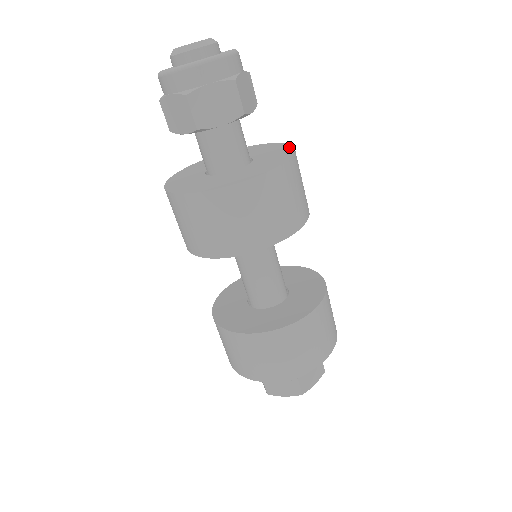
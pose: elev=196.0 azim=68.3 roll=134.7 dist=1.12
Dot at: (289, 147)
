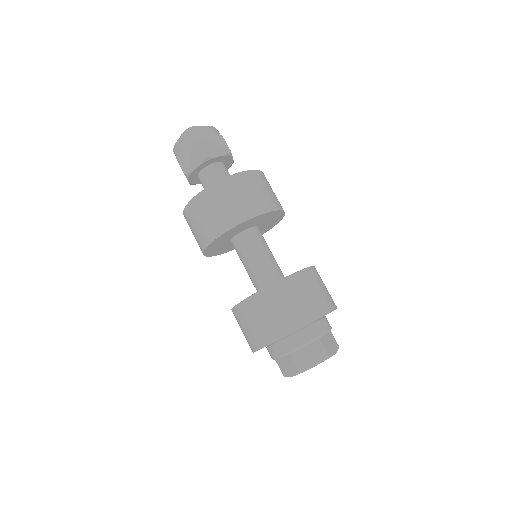
Dot at: occluded
